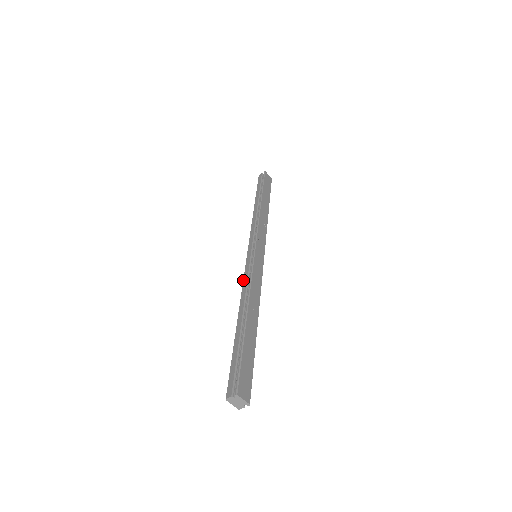
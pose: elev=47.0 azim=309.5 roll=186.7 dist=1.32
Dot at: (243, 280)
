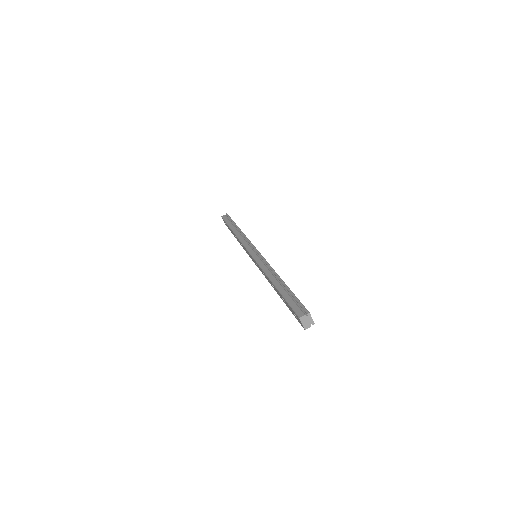
Dot at: (259, 265)
